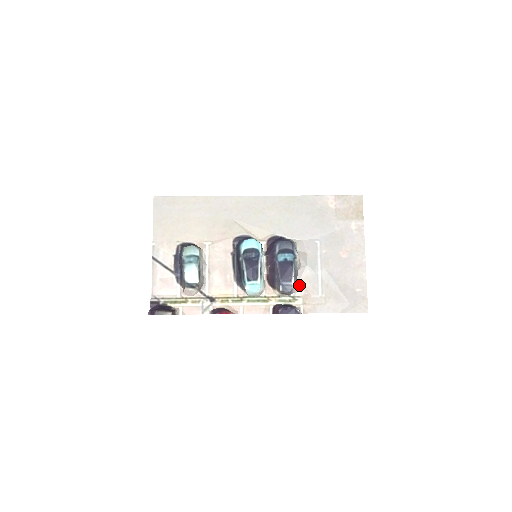
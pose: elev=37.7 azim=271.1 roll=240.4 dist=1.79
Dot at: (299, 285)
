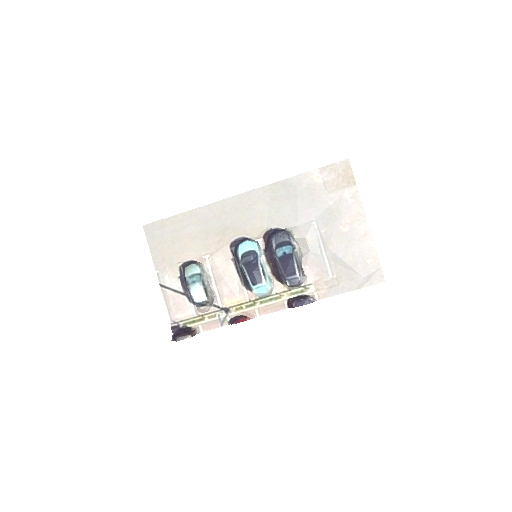
Dot at: (307, 273)
